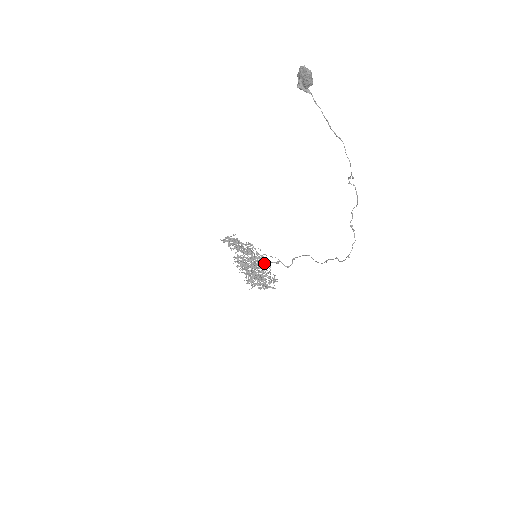
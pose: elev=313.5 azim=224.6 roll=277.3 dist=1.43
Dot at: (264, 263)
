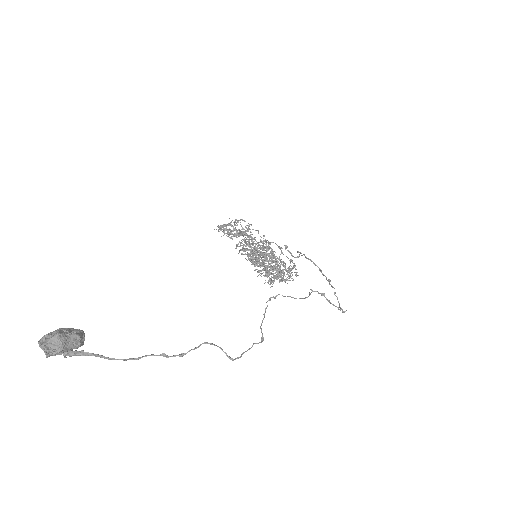
Dot at: (271, 254)
